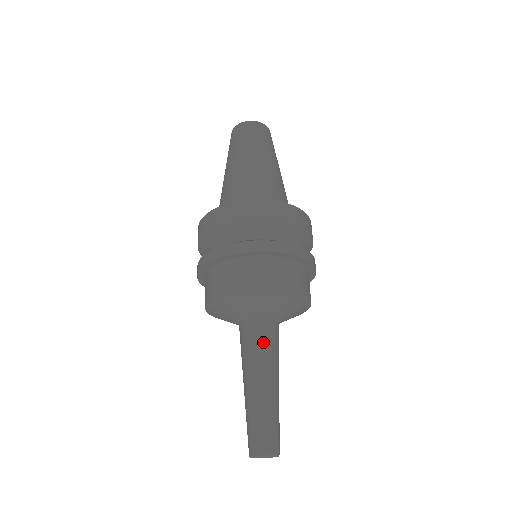
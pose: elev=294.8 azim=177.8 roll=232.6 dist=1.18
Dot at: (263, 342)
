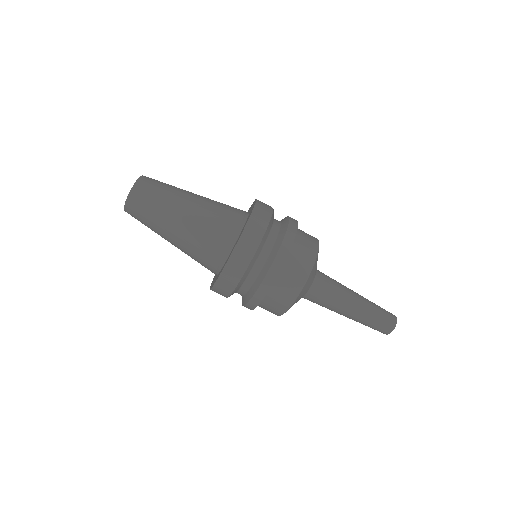
Dot at: (329, 292)
